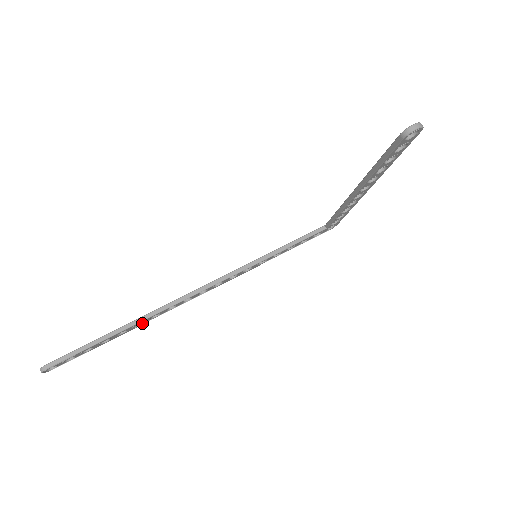
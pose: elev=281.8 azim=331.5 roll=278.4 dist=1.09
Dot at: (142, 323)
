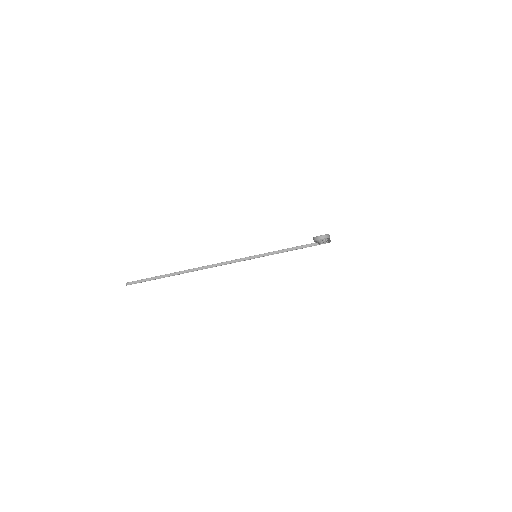
Dot at: occluded
